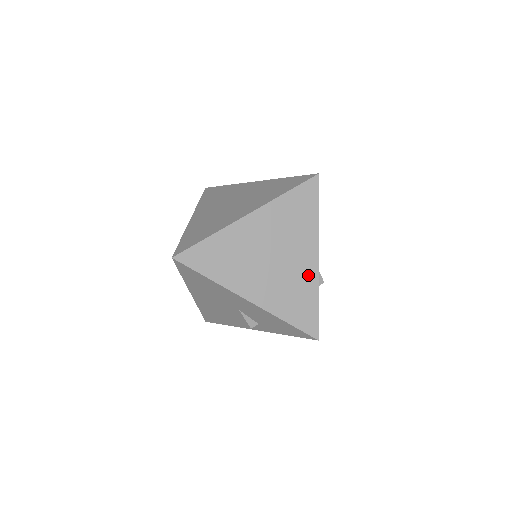
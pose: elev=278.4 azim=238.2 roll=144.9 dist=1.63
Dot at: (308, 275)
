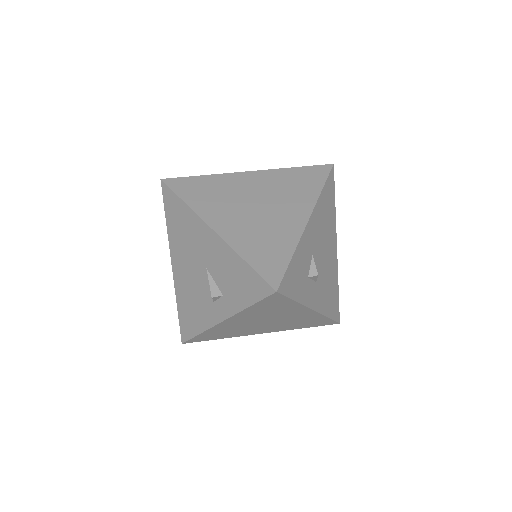
Dot at: (290, 229)
